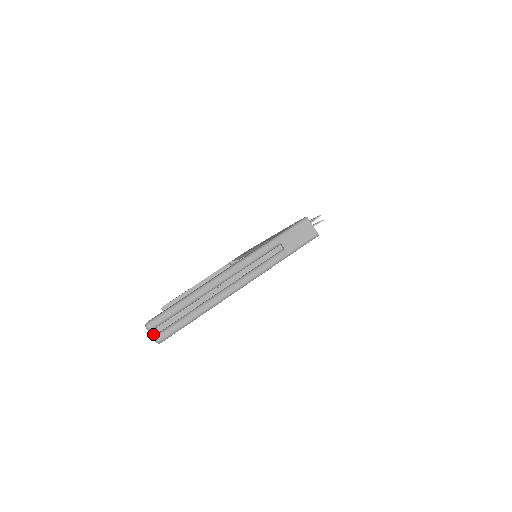
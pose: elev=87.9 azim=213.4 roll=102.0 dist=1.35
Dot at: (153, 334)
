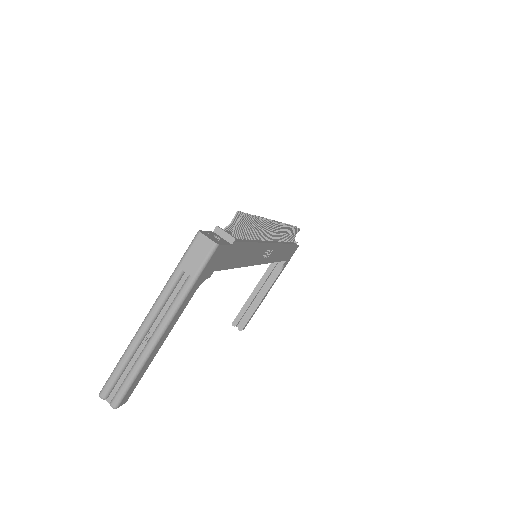
Dot at: (109, 401)
